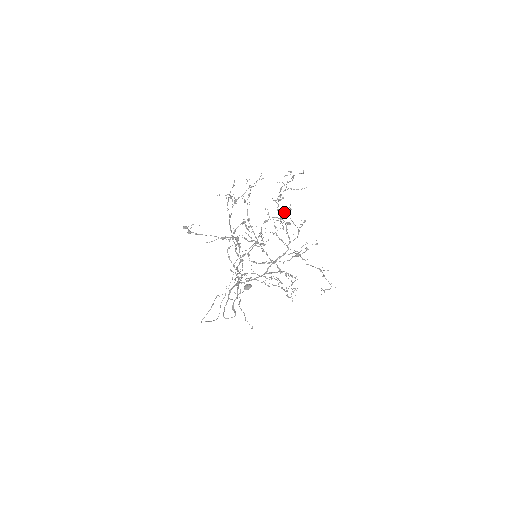
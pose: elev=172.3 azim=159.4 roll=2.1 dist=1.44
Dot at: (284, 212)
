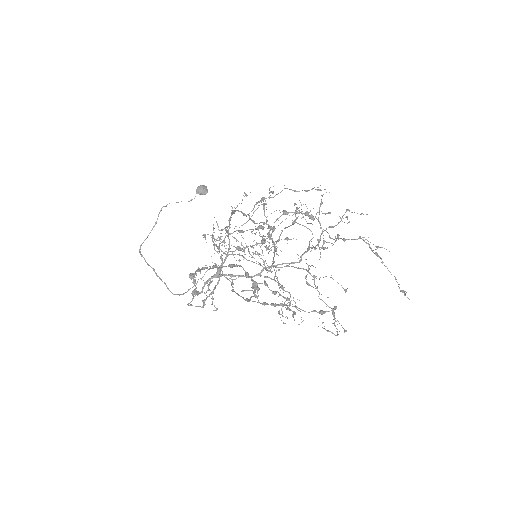
Dot at: occluded
